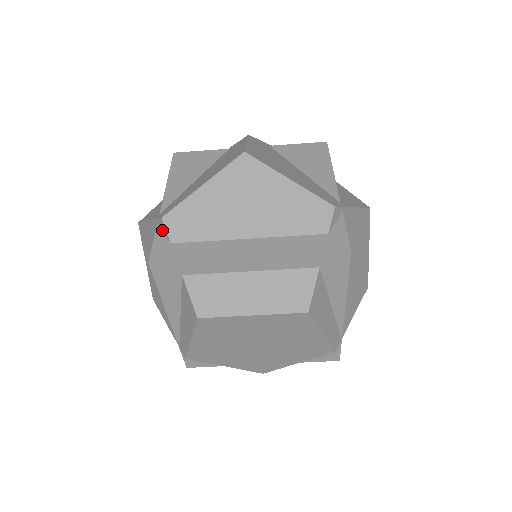
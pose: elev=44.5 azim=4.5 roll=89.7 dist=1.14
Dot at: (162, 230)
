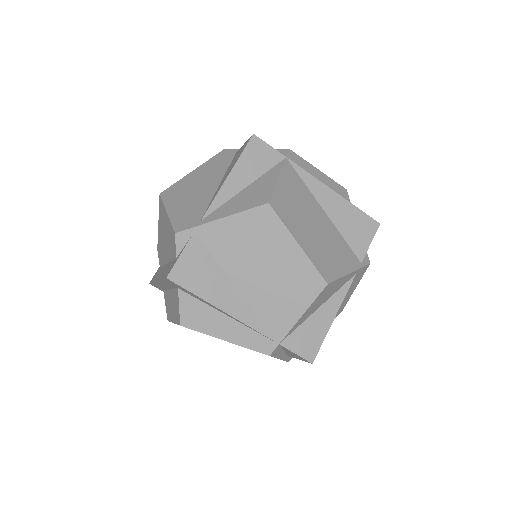
Dot at: occluded
